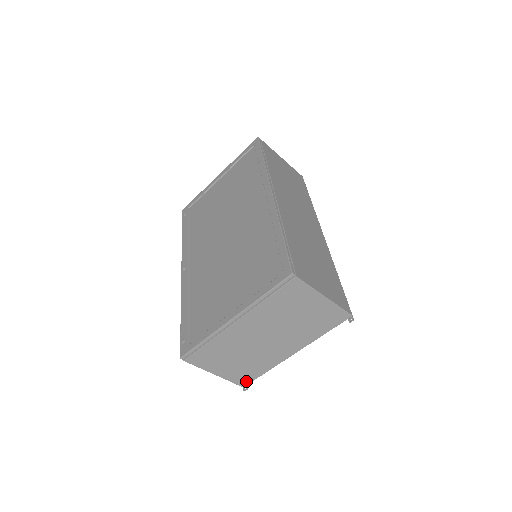
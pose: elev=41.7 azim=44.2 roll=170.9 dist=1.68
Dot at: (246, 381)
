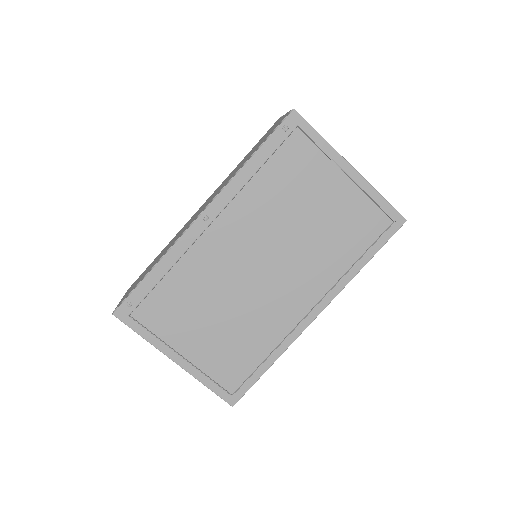
Dot at: occluded
